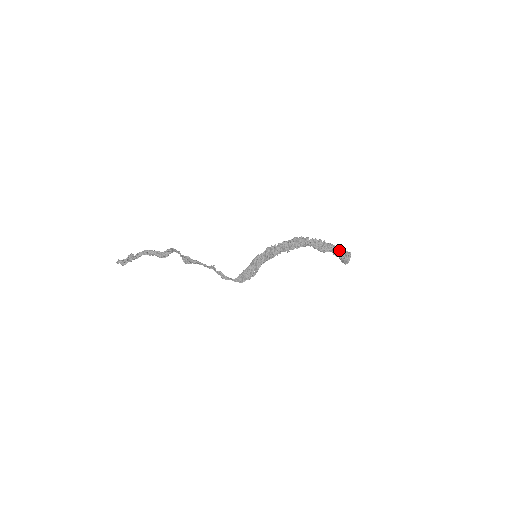
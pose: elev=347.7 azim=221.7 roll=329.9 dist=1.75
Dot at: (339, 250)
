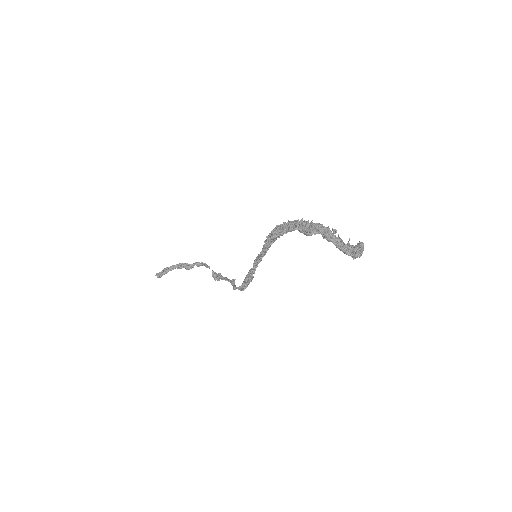
Dot at: (327, 230)
